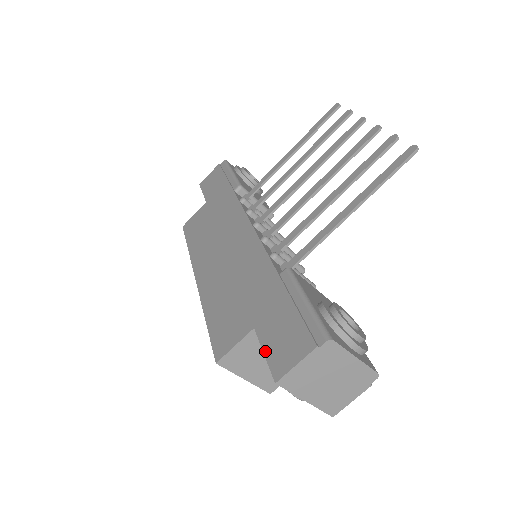
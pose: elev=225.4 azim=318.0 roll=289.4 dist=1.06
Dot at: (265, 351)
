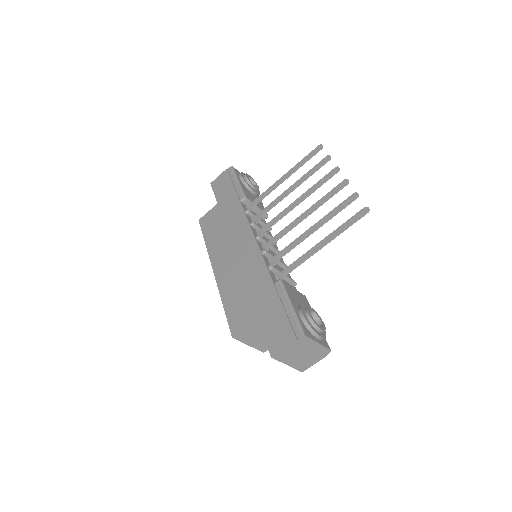
Dot at: (265, 336)
